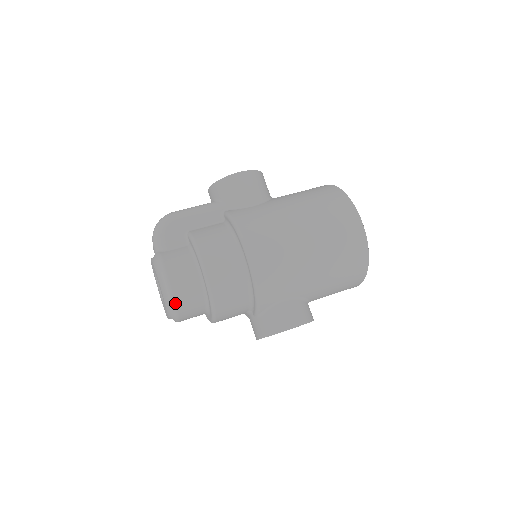
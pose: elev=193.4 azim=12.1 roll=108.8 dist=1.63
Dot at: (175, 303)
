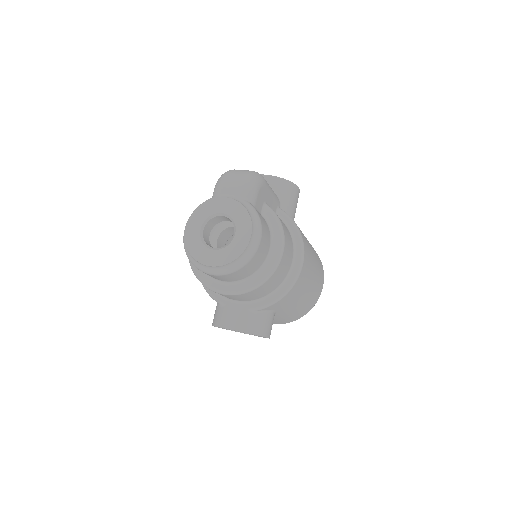
Dot at: (248, 262)
